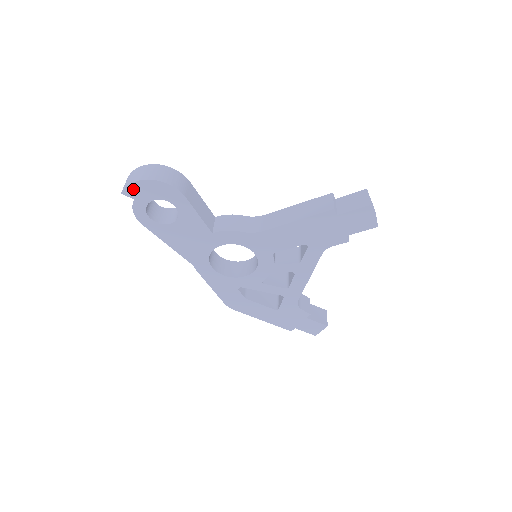
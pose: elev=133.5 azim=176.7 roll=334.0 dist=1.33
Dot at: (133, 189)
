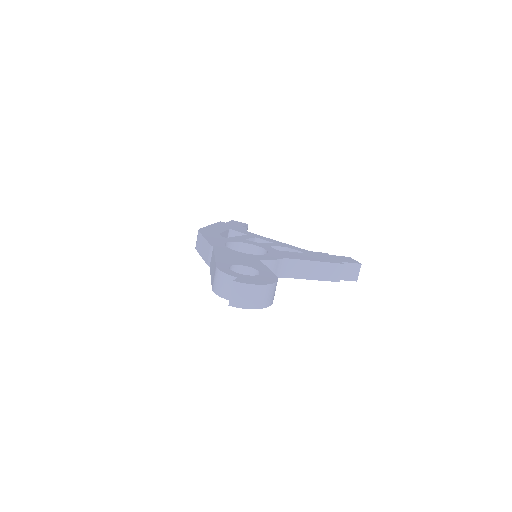
Dot at: (242, 306)
